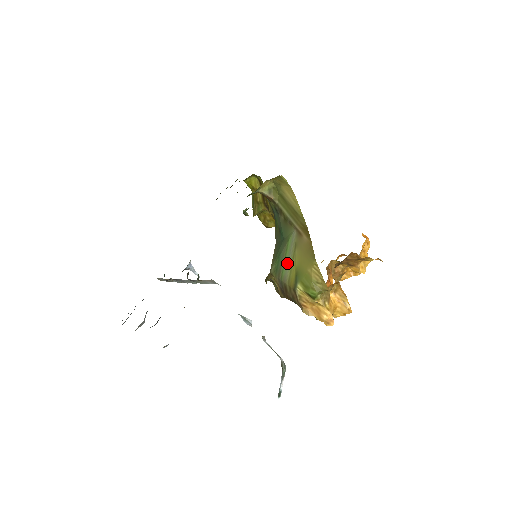
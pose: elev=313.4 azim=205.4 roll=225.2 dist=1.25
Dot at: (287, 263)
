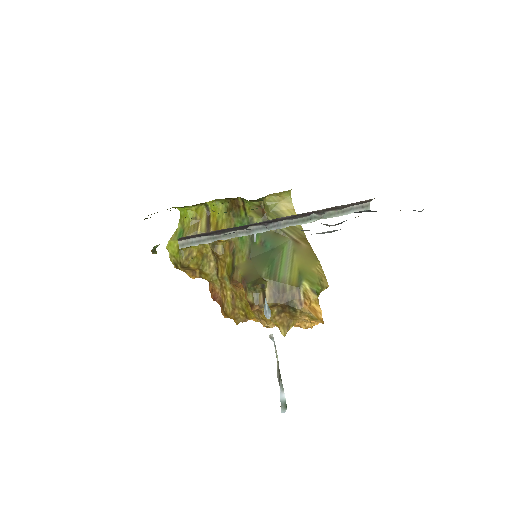
Dot at: (285, 266)
